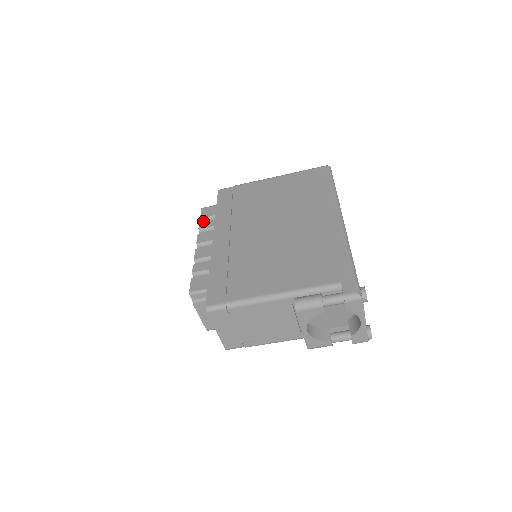
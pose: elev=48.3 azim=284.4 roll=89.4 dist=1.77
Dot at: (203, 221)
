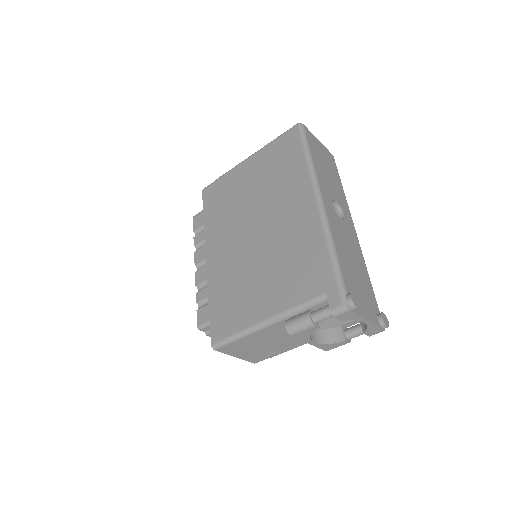
Dot at: (197, 233)
